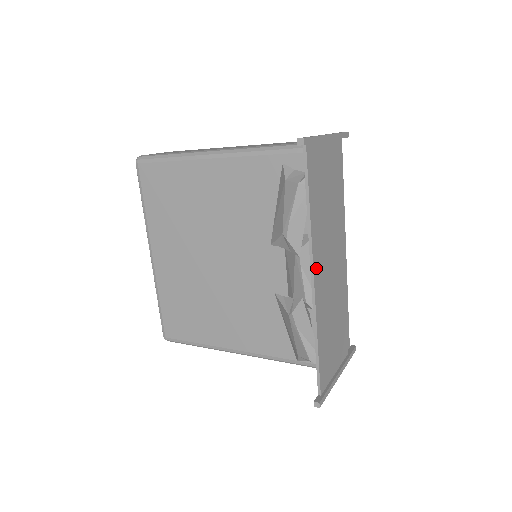
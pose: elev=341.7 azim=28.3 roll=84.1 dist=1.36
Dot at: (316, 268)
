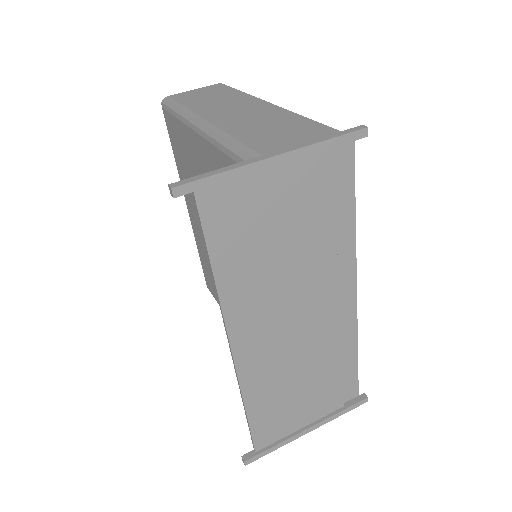
Dot at: (238, 335)
